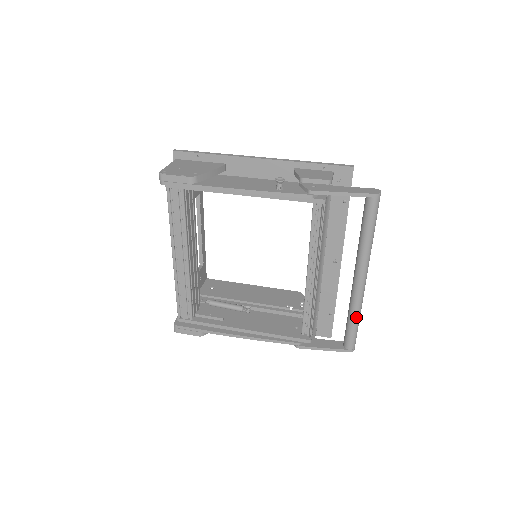
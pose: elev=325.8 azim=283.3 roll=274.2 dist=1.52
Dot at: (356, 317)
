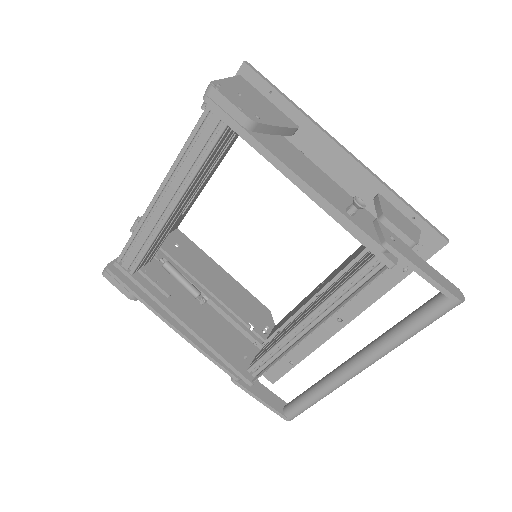
Dot at: (321, 396)
